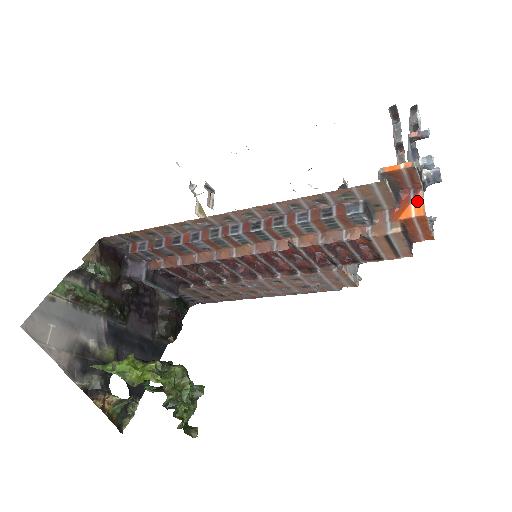
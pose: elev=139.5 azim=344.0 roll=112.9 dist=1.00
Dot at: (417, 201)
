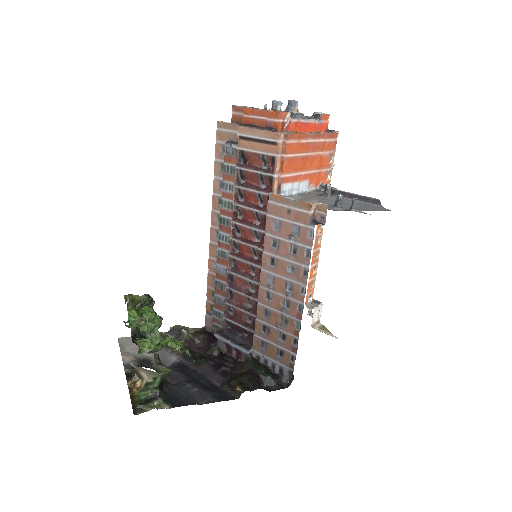
Dot at: occluded
